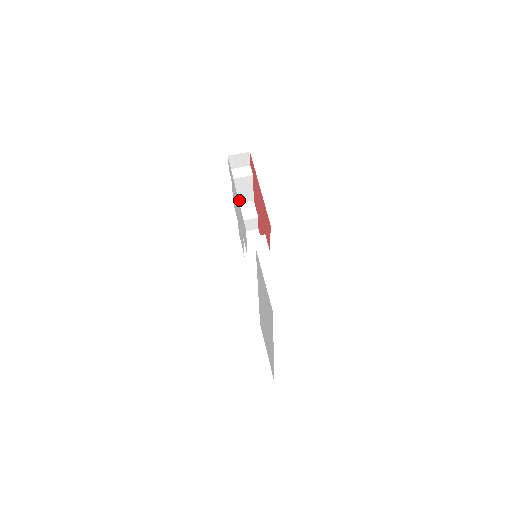
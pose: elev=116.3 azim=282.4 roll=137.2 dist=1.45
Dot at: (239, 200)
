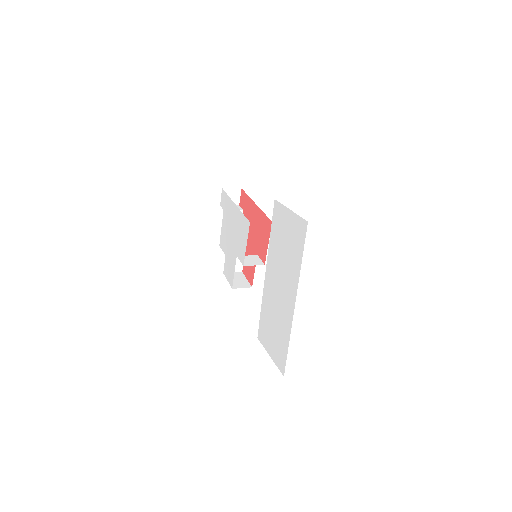
Dot at: occluded
